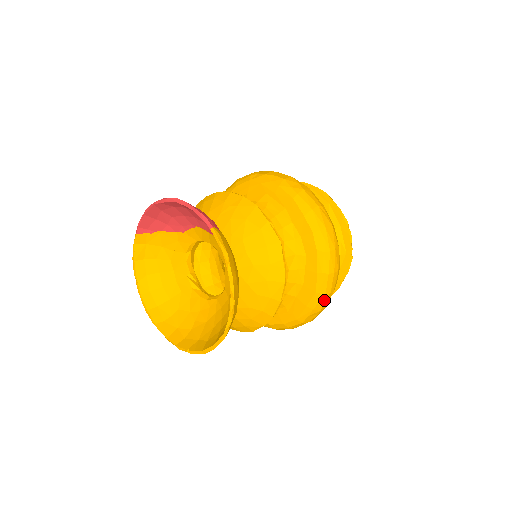
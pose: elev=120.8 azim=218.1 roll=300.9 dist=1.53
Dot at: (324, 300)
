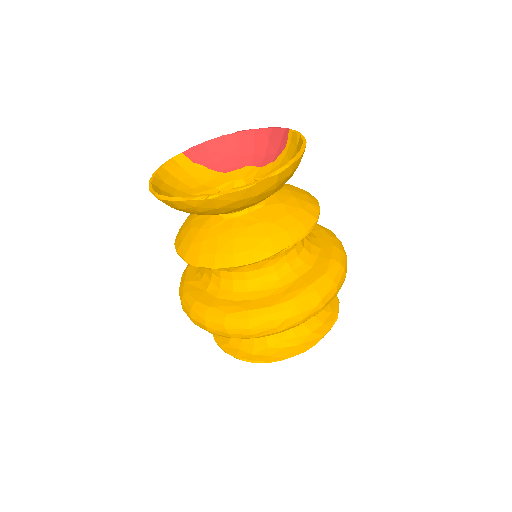
Dot at: (330, 288)
